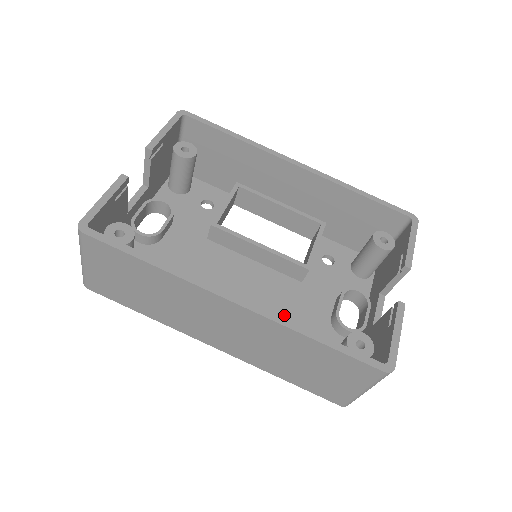
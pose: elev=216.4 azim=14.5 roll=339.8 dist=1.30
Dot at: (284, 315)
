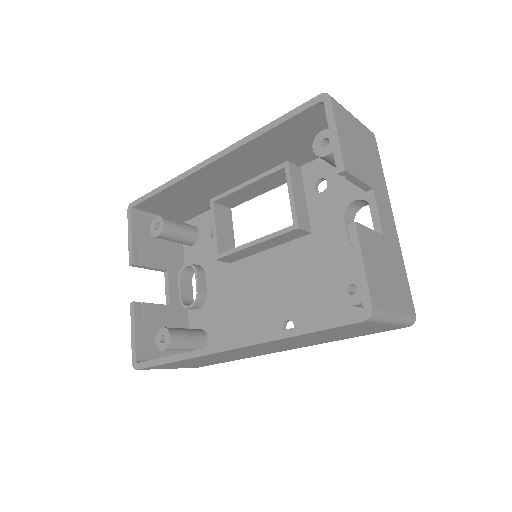
Dot at: (314, 280)
